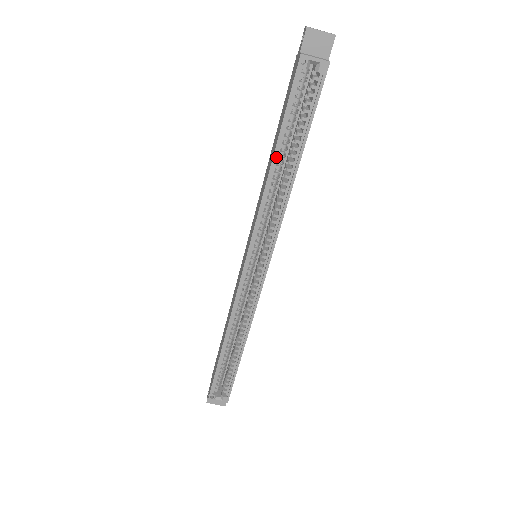
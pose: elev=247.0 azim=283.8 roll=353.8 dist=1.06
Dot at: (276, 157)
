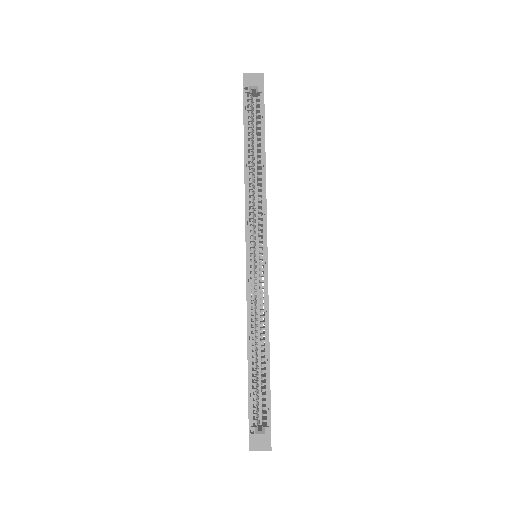
Dot at: (247, 158)
